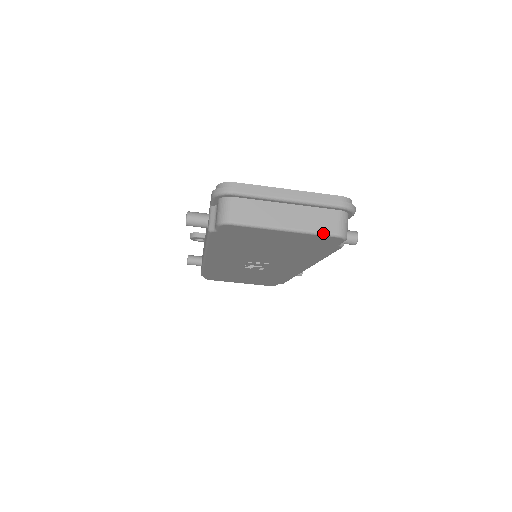
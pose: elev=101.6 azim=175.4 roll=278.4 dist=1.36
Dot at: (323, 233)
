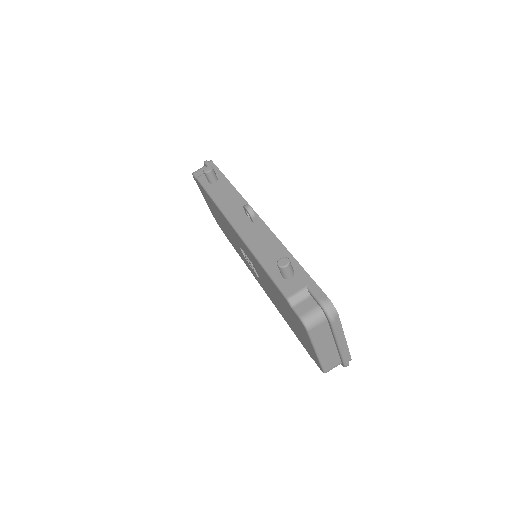
Dot at: (323, 367)
